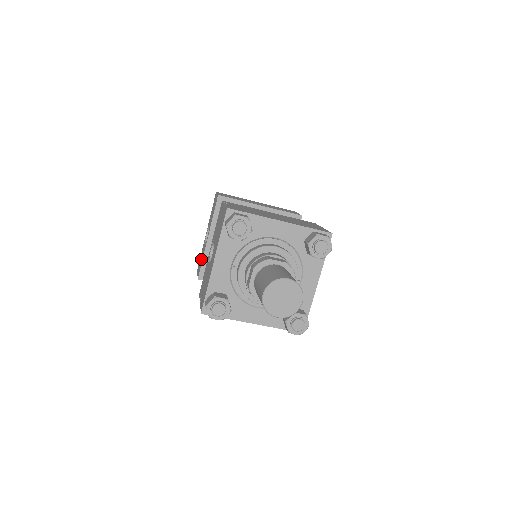
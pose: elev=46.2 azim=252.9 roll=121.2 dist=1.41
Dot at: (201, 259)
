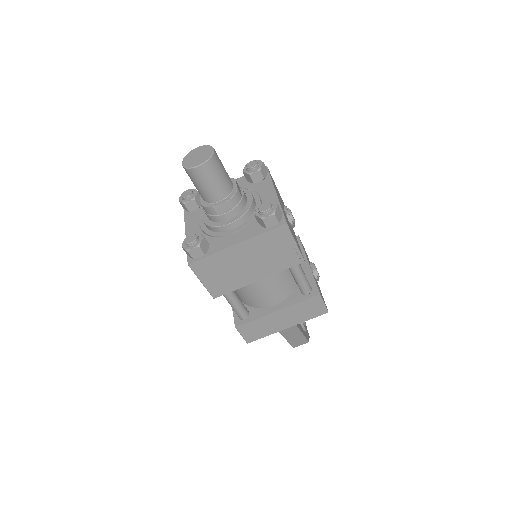
Dot at: occluded
